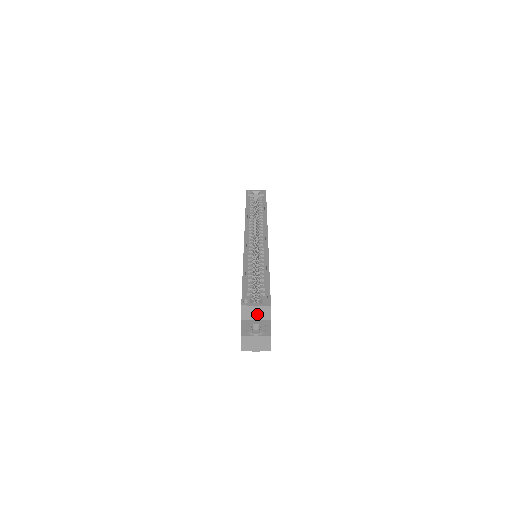
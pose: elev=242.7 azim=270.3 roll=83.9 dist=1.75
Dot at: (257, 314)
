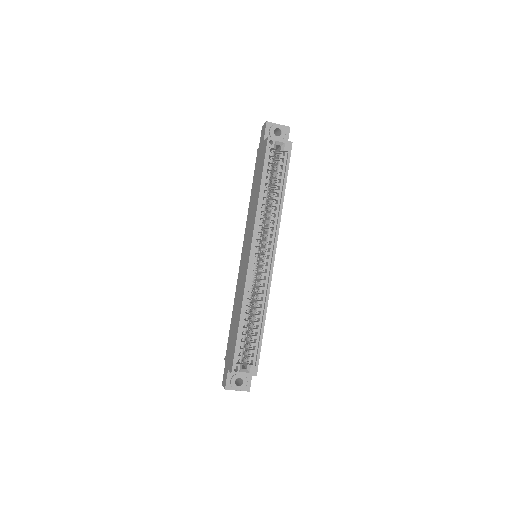
Dot at: occluded
